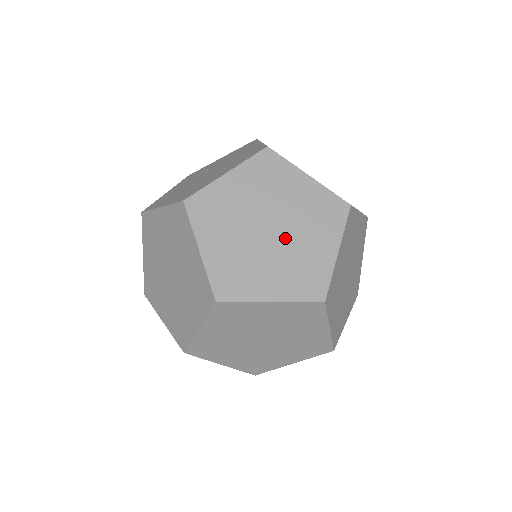
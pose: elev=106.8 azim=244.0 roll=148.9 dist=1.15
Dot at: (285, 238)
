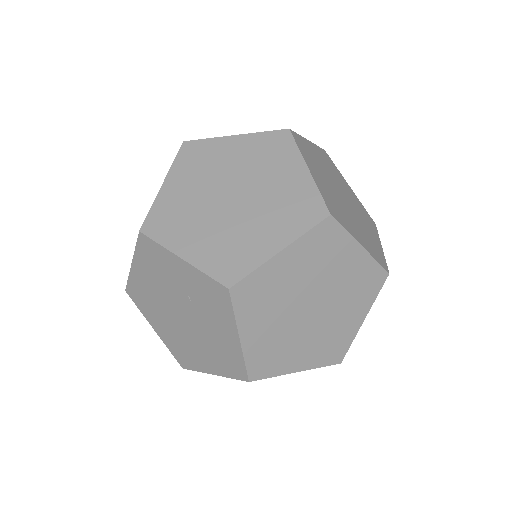
Dot at: (346, 206)
